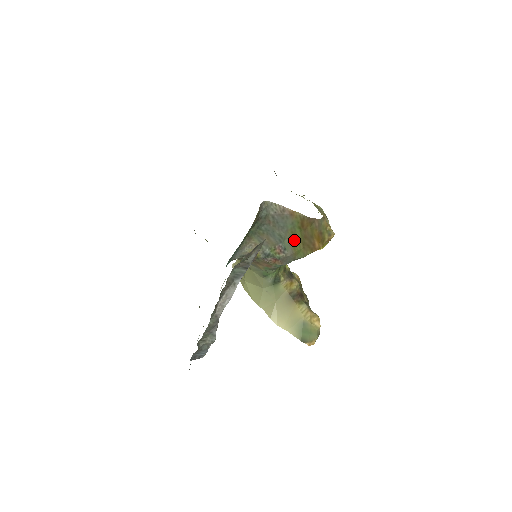
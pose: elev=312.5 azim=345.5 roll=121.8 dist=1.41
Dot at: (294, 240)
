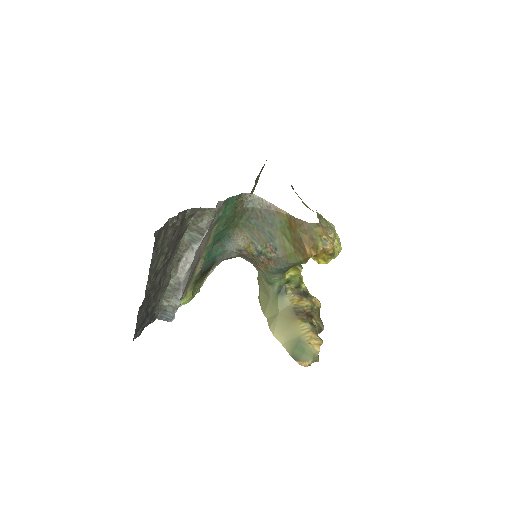
Dot at: (285, 241)
